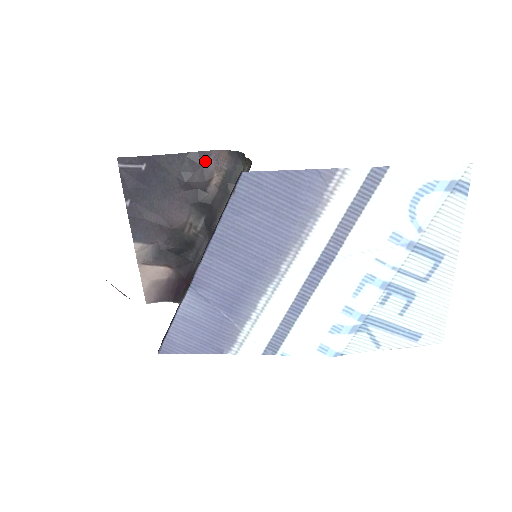
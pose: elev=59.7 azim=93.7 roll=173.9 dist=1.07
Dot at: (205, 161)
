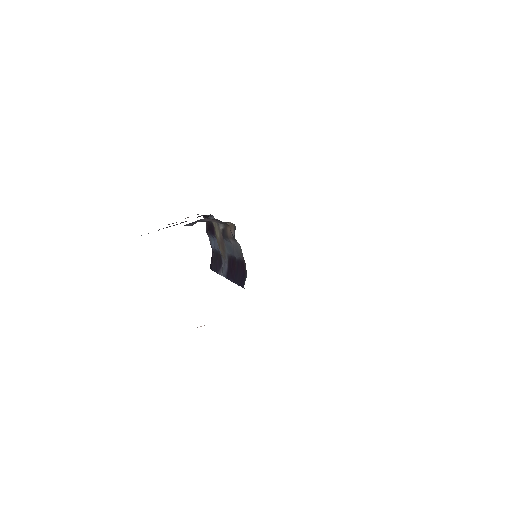
Dot at: (201, 220)
